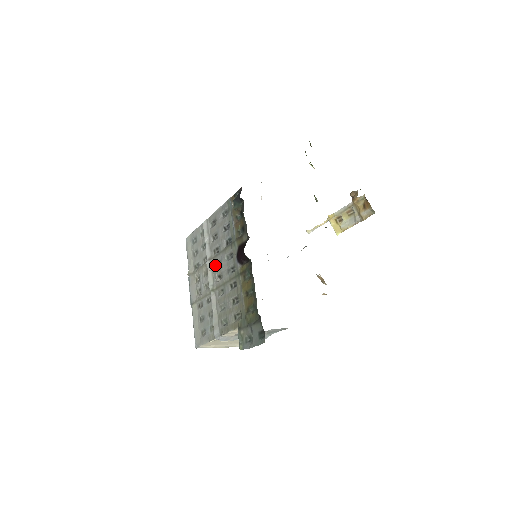
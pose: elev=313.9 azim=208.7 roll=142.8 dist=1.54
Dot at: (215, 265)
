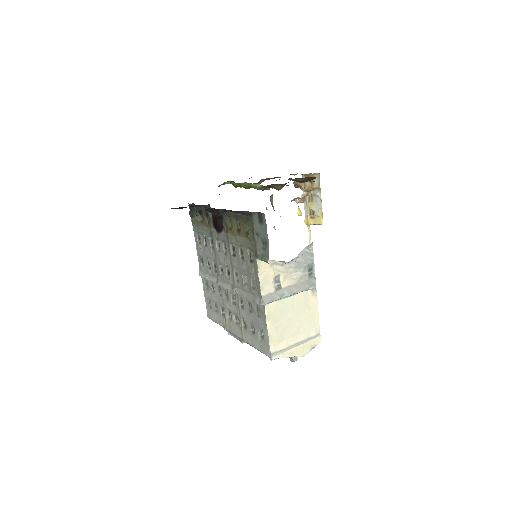
Dot at: (222, 275)
